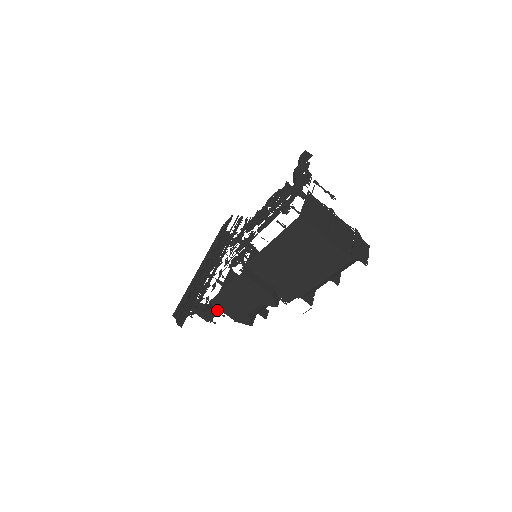
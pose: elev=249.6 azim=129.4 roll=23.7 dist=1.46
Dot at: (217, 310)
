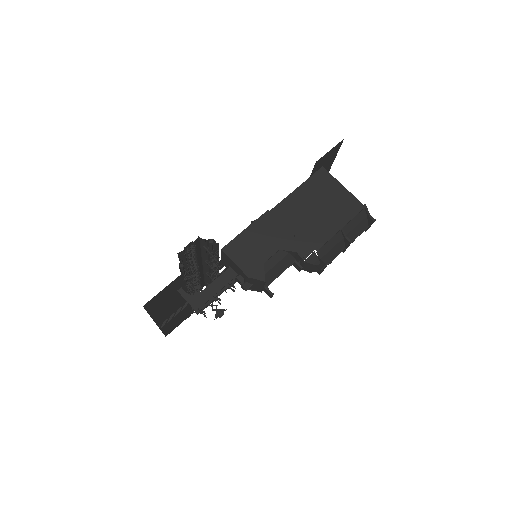
Dot at: (214, 290)
